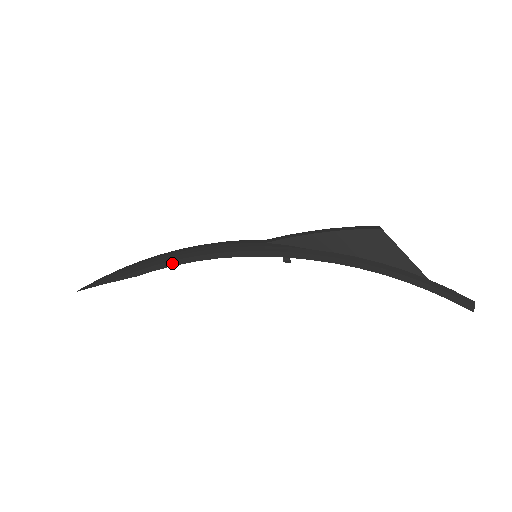
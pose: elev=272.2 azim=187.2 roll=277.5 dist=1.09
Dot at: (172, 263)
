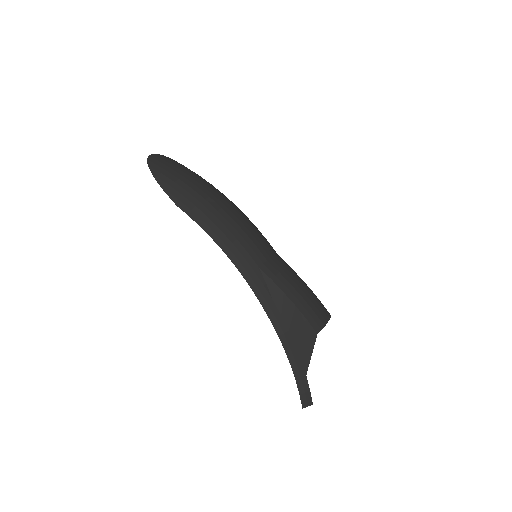
Dot at: (200, 222)
